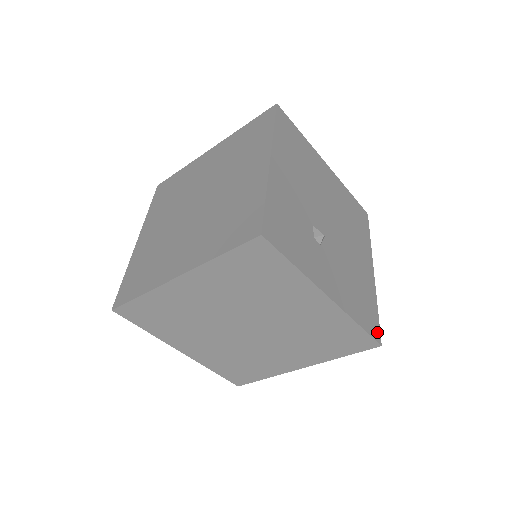
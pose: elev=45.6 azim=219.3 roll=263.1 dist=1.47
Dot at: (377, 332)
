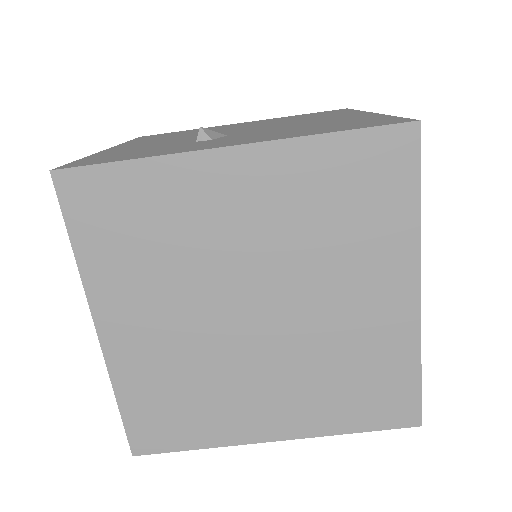
Dot at: (398, 121)
